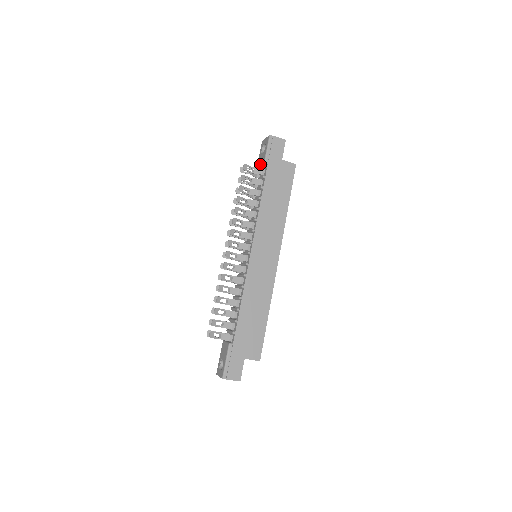
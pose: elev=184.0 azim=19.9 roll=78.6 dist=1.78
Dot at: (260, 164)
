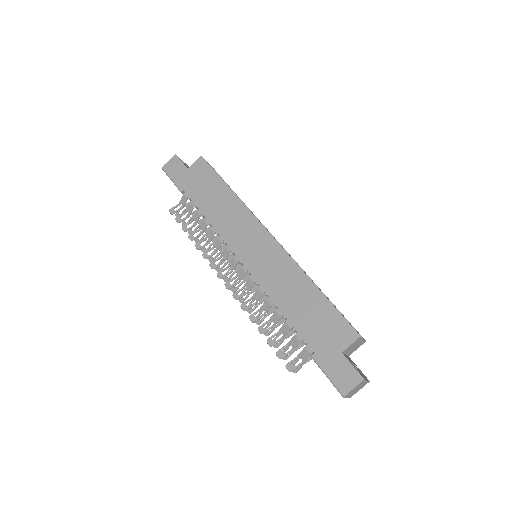
Dot at: occluded
